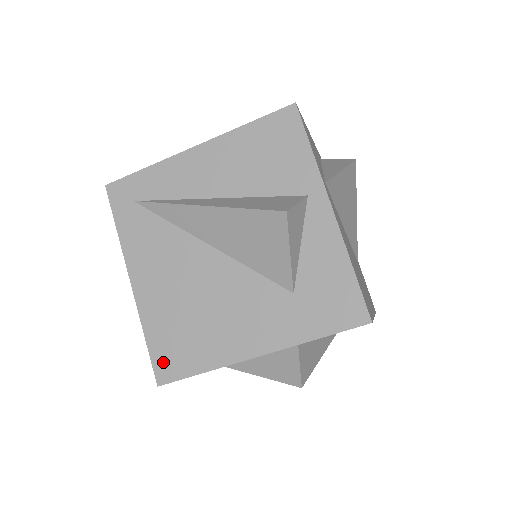
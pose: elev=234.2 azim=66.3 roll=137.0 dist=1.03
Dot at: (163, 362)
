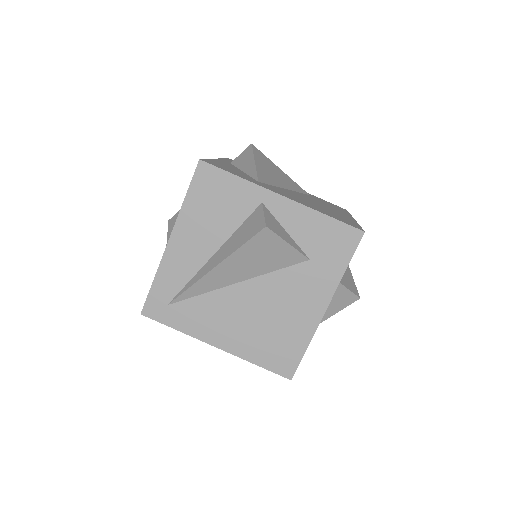
Dot at: (280, 366)
